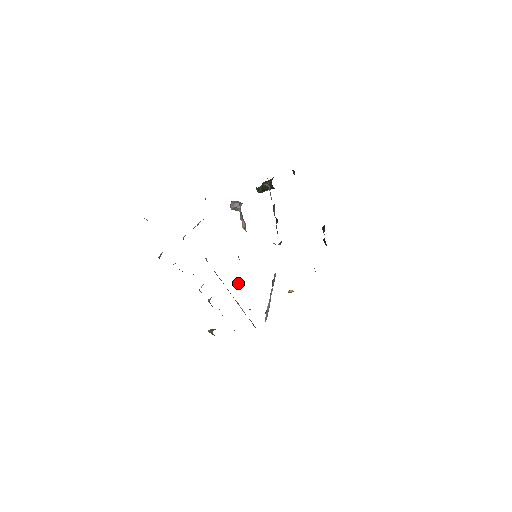
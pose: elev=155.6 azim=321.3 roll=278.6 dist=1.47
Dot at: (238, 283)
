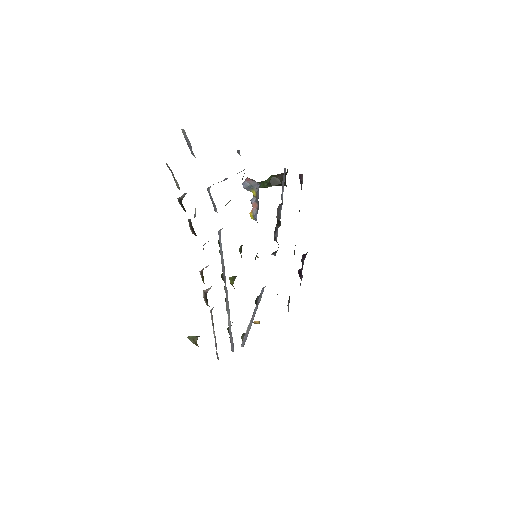
Dot at: (231, 284)
